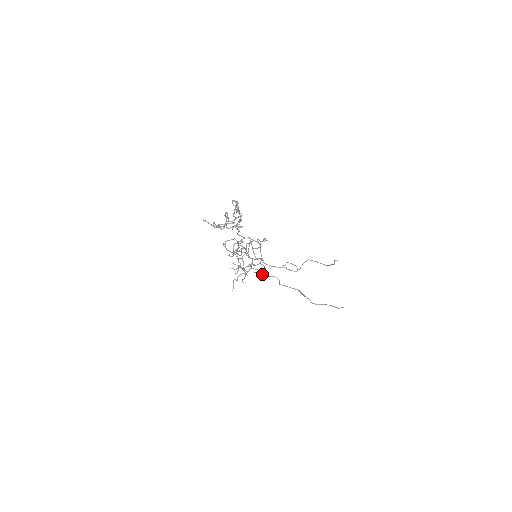
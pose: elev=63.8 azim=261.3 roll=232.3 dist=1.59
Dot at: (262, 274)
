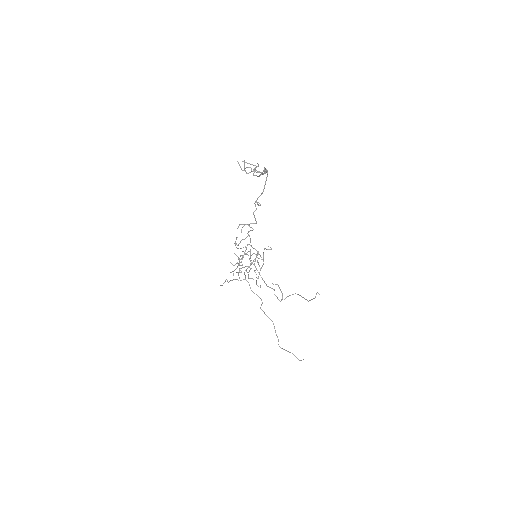
Dot at: (251, 290)
